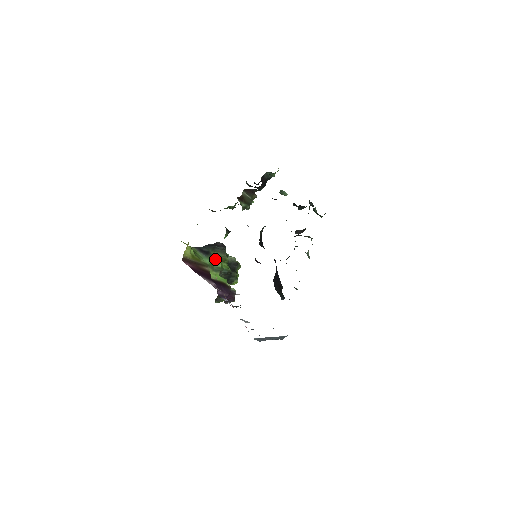
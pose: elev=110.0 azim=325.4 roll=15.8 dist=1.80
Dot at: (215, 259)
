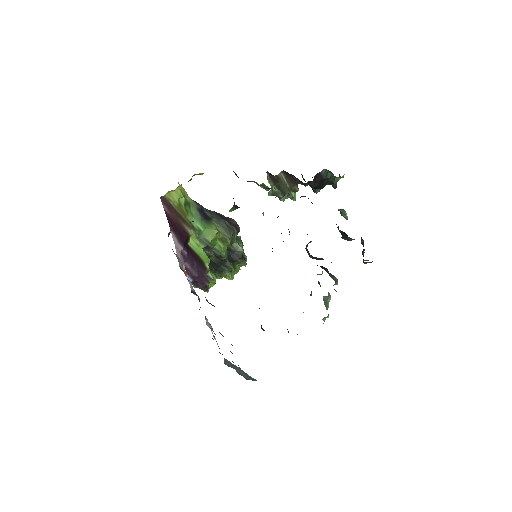
Dot at: (210, 229)
